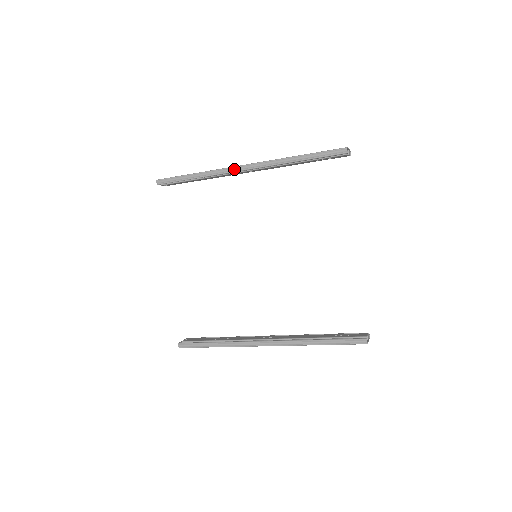
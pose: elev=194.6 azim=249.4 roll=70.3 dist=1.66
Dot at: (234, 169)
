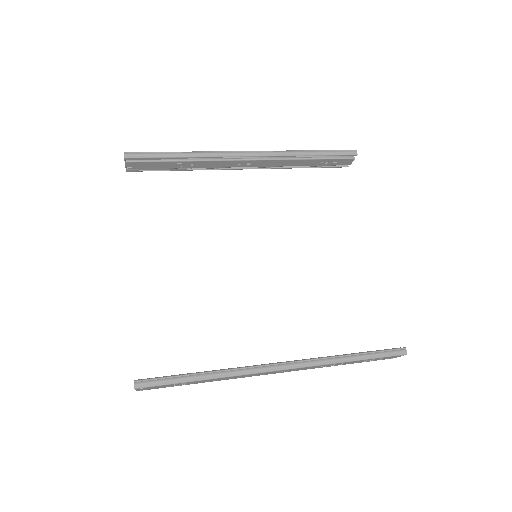
Dot at: (235, 153)
